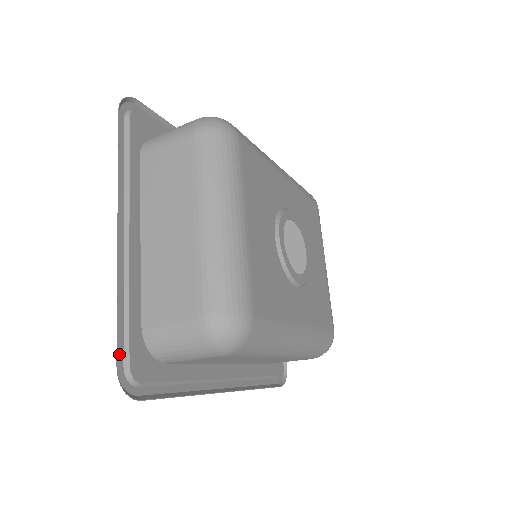
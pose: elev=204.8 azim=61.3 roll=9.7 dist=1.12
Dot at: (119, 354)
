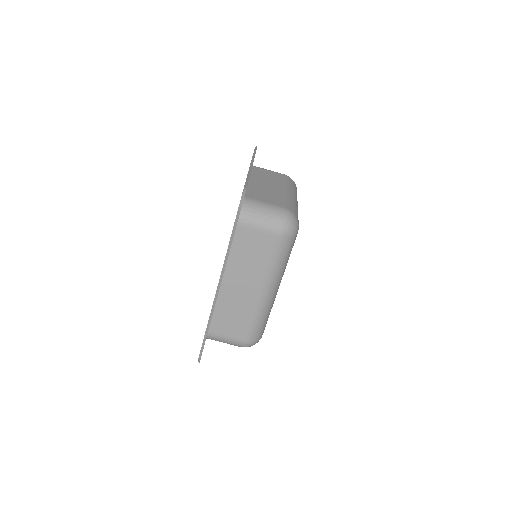
Dot at: occluded
